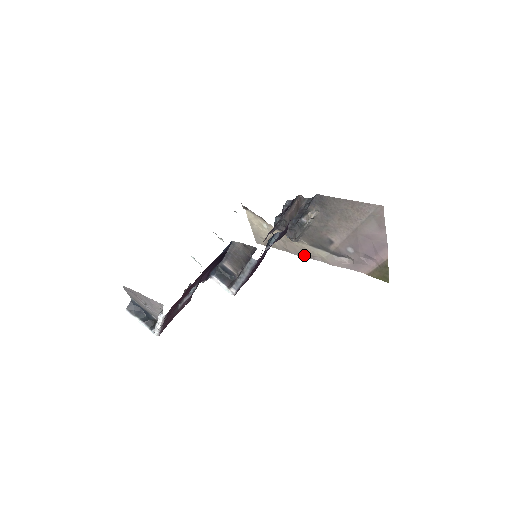
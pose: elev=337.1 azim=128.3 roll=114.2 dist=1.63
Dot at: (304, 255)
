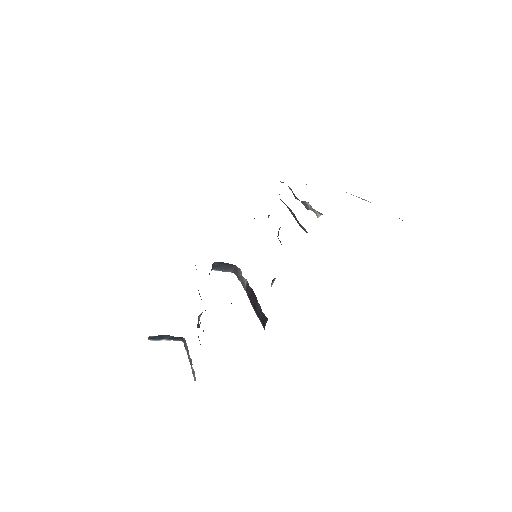
Dot at: occluded
